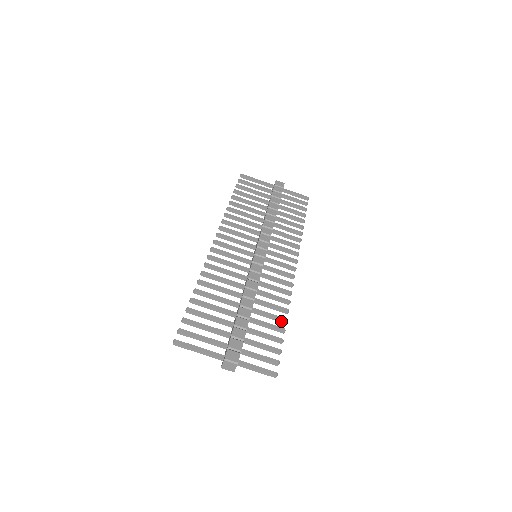
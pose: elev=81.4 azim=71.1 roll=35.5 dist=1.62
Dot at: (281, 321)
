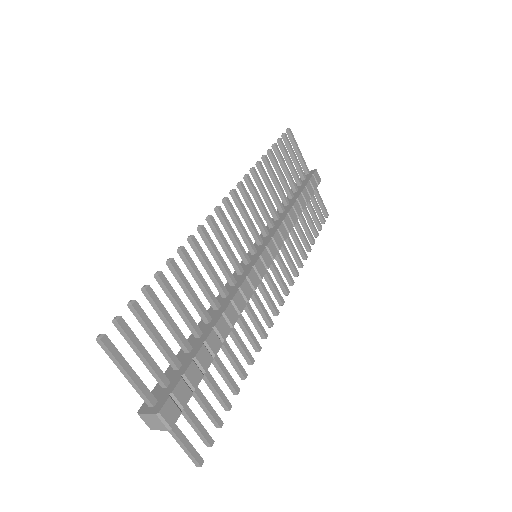
Dot at: (240, 374)
